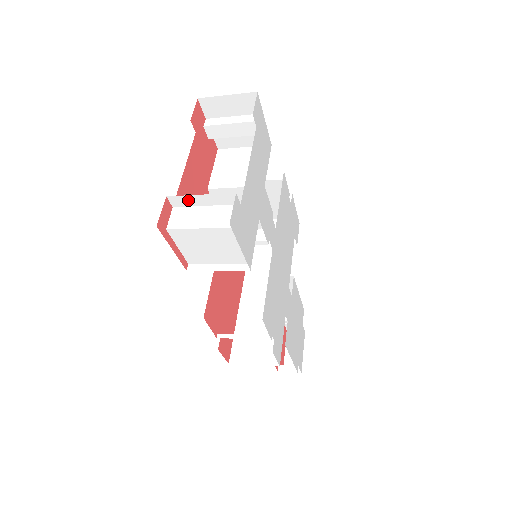
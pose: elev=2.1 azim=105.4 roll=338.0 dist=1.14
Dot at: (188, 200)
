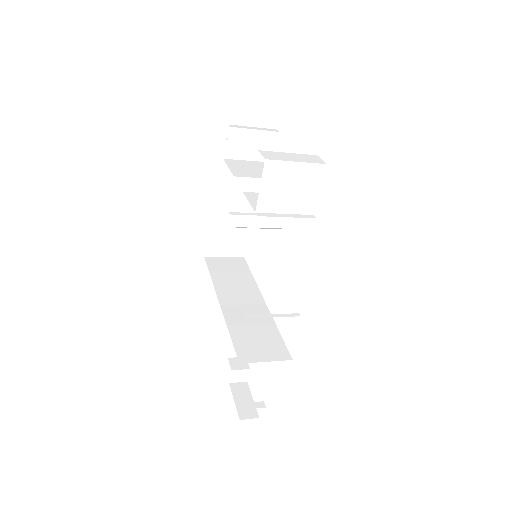
Dot at: (277, 143)
